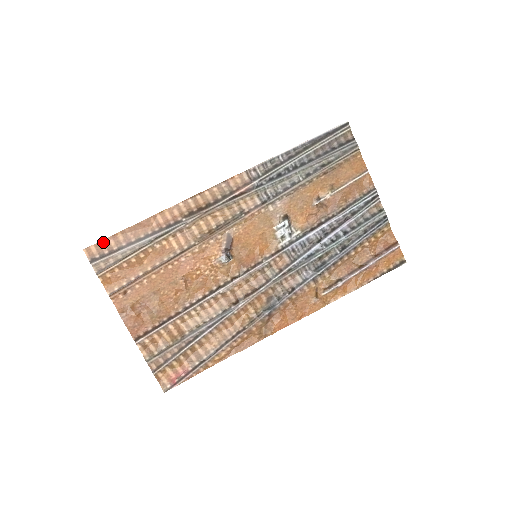
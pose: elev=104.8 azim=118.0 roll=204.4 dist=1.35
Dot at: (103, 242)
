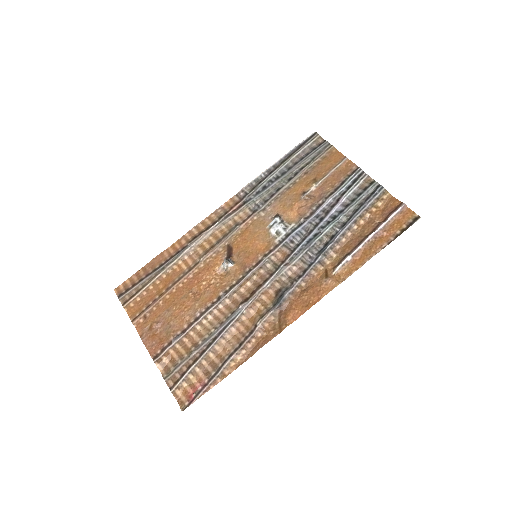
Dot at: (129, 280)
